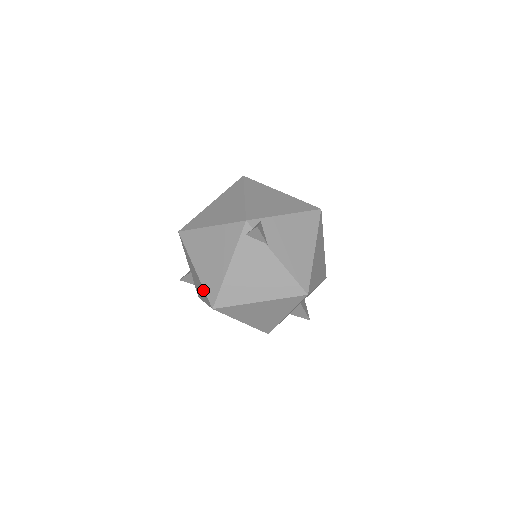
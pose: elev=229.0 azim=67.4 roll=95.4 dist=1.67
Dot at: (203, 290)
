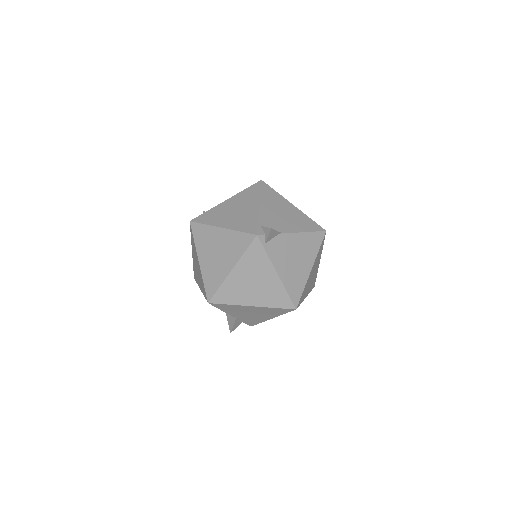
Dot at: (273, 310)
